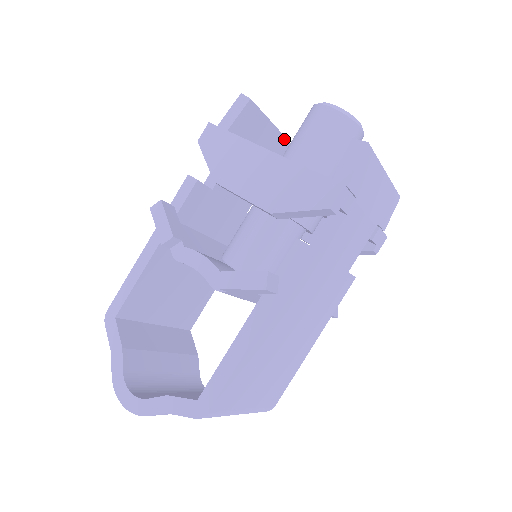
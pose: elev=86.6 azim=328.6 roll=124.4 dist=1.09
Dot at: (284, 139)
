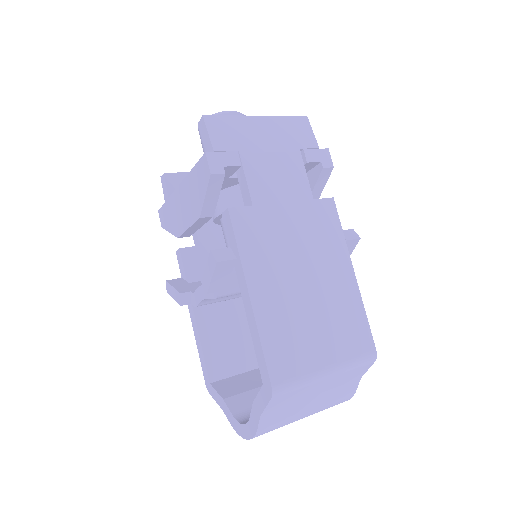
Dot at: occluded
